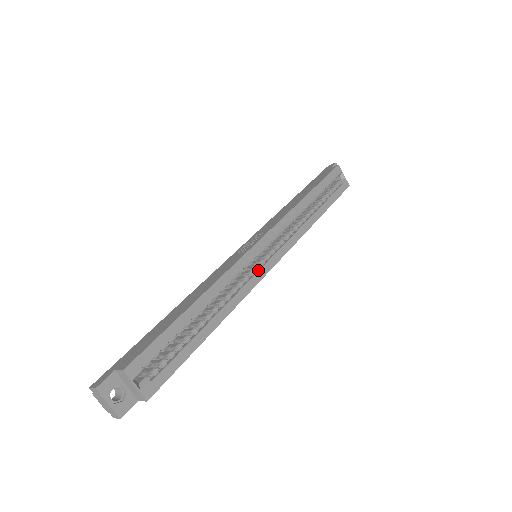
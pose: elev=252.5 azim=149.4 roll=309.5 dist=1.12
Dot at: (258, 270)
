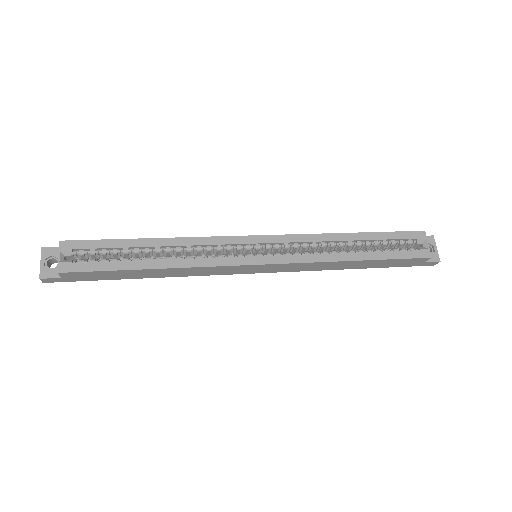
Dot at: (238, 257)
